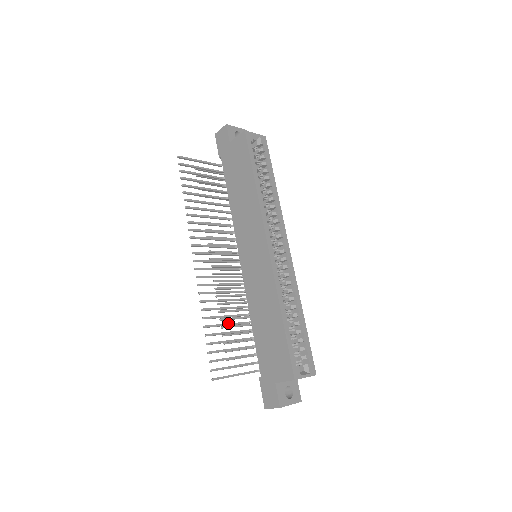
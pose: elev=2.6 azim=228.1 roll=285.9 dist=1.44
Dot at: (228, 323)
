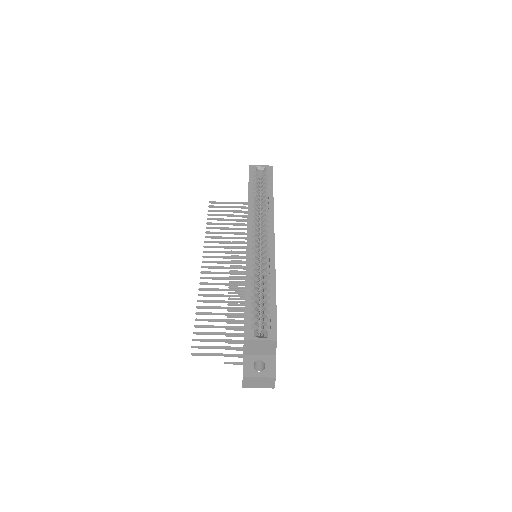
Dot at: (223, 313)
